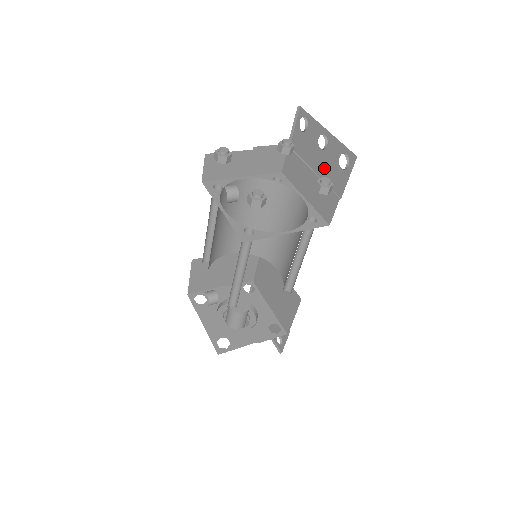
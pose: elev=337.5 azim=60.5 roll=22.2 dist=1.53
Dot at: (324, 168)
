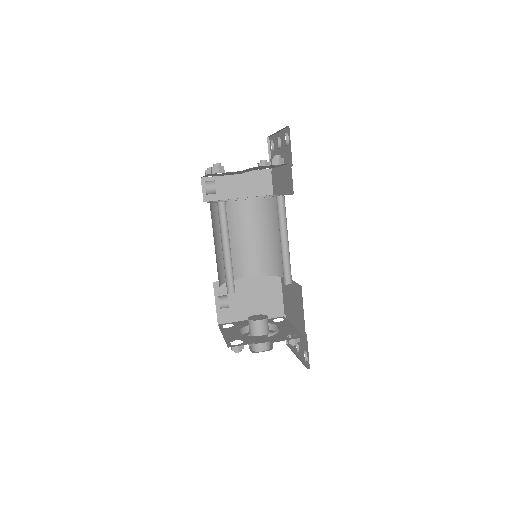
Dot at: occluded
